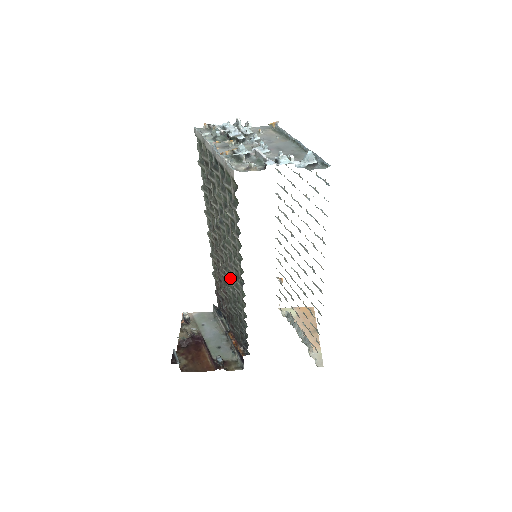
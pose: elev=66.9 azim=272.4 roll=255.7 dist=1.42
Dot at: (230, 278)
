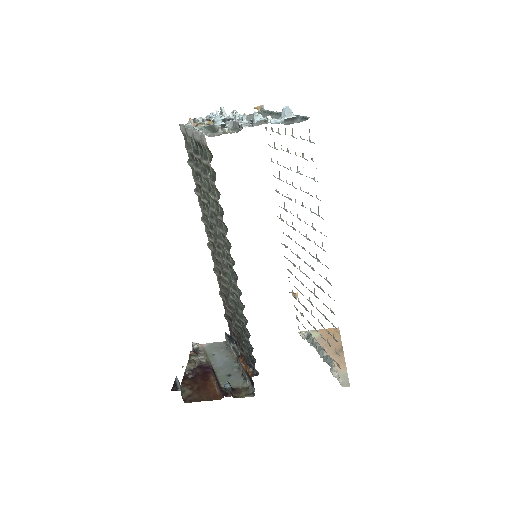
Dot at: (229, 283)
